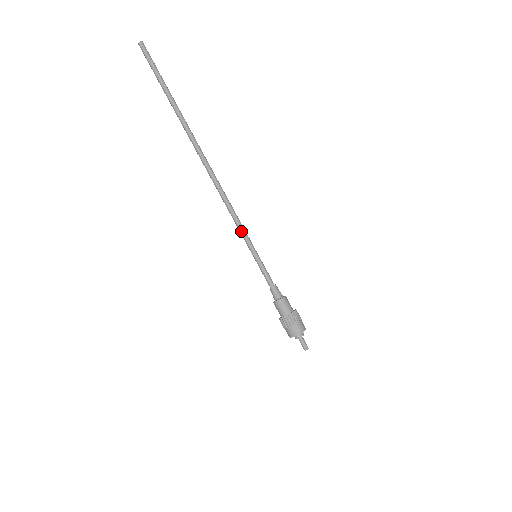
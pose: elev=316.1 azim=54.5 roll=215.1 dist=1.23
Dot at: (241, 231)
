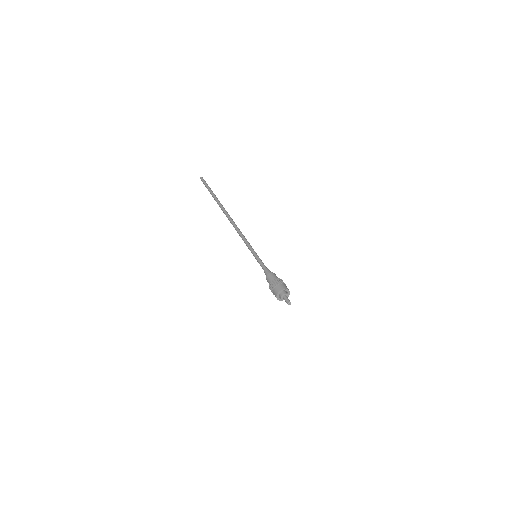
Dot at: (247, 244)
